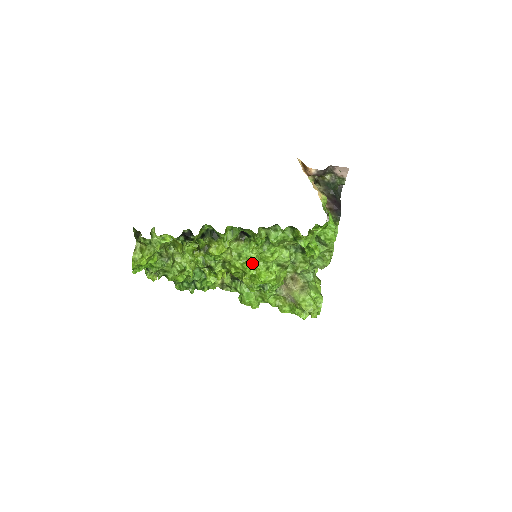
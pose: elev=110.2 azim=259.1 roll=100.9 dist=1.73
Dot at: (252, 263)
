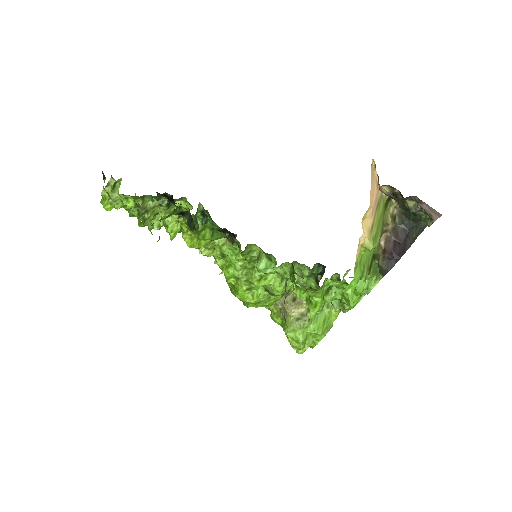
Dot at: (232, 274)
